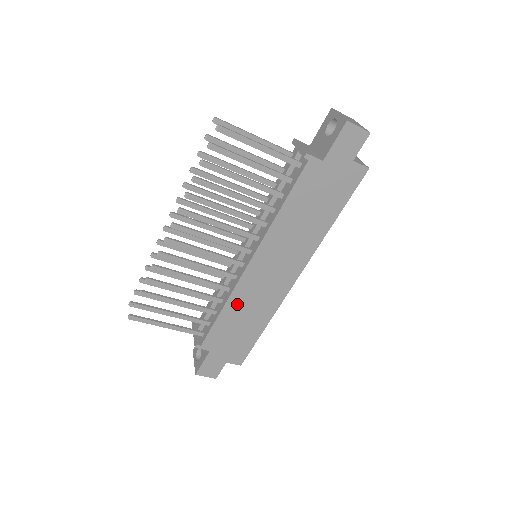
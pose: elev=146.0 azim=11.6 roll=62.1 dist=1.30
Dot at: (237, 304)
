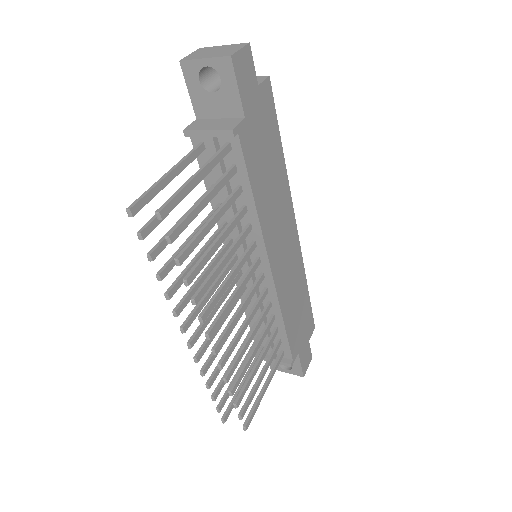
Dot at: (286, 303)
